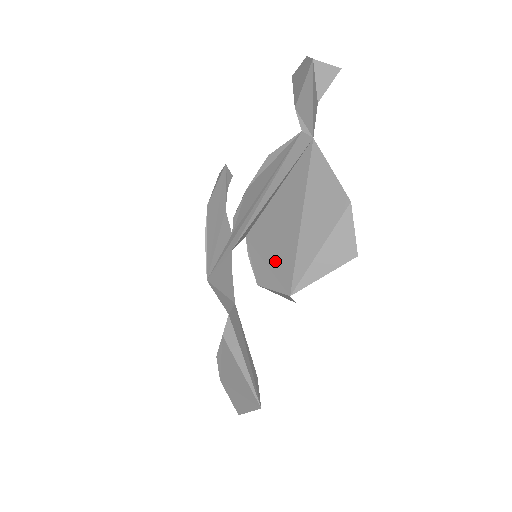
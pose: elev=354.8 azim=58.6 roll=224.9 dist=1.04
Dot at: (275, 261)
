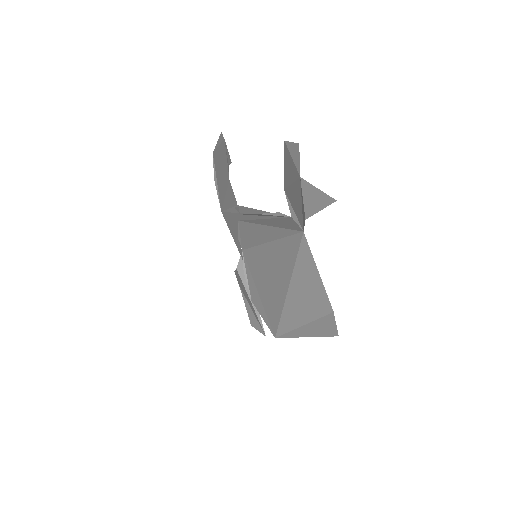
Dot at: (265, 300)
